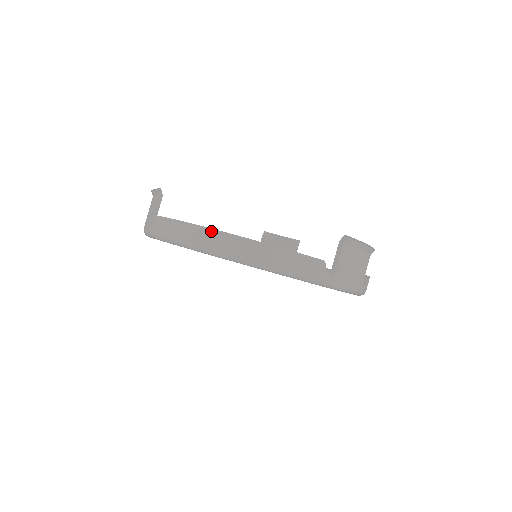
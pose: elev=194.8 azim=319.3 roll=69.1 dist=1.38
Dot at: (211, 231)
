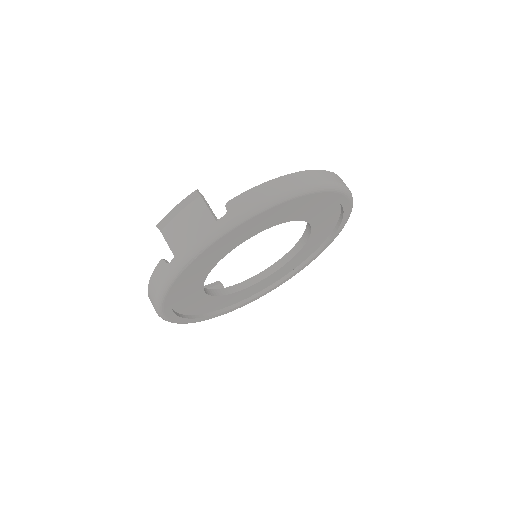
Dot at: (297, 174)
